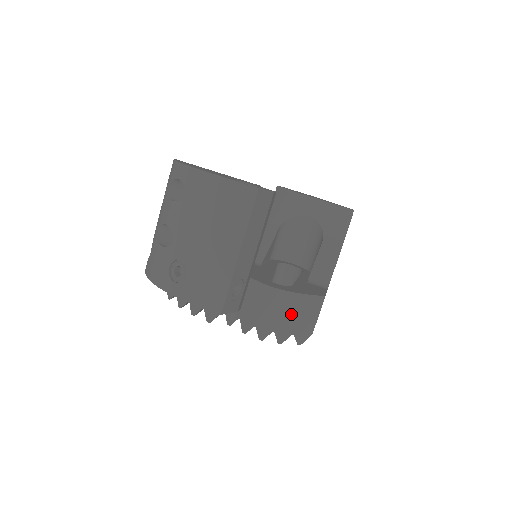
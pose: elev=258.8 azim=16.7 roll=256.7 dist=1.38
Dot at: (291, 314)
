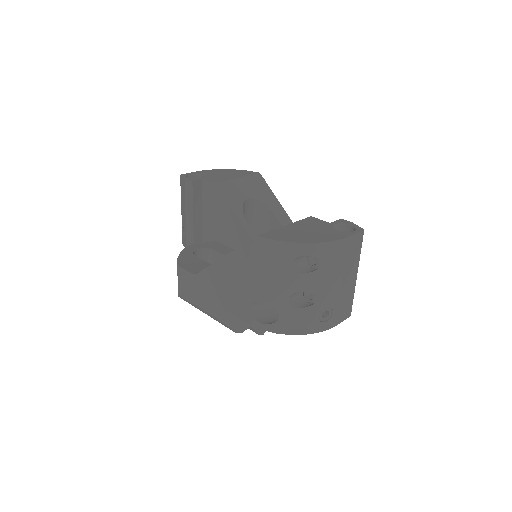
Dot at: occluded
